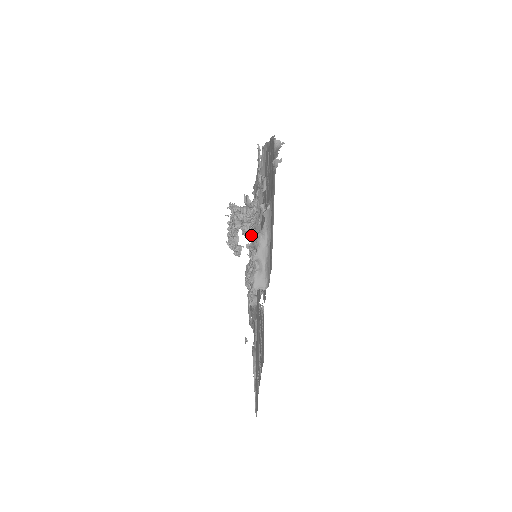
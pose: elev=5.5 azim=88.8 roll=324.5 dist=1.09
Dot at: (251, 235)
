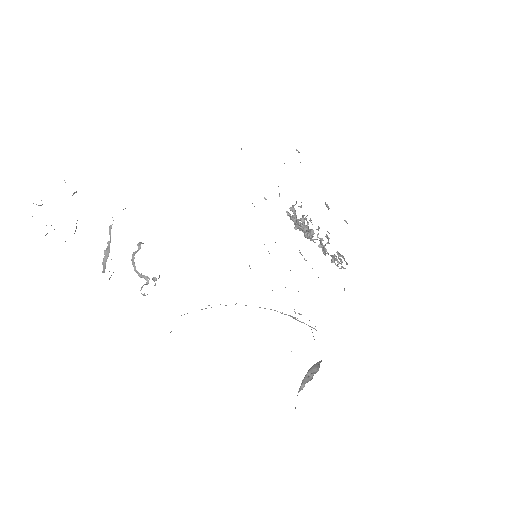
Dot at: occluded
